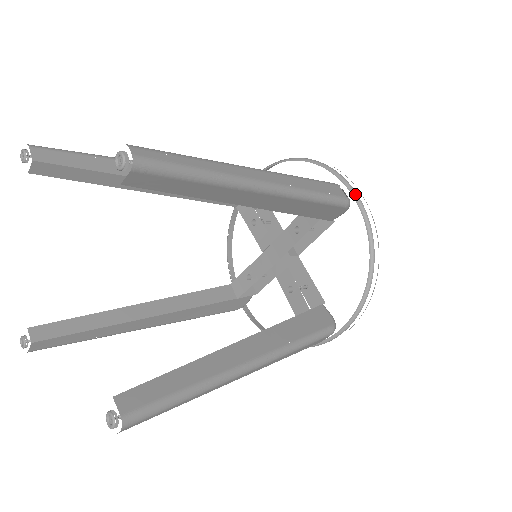
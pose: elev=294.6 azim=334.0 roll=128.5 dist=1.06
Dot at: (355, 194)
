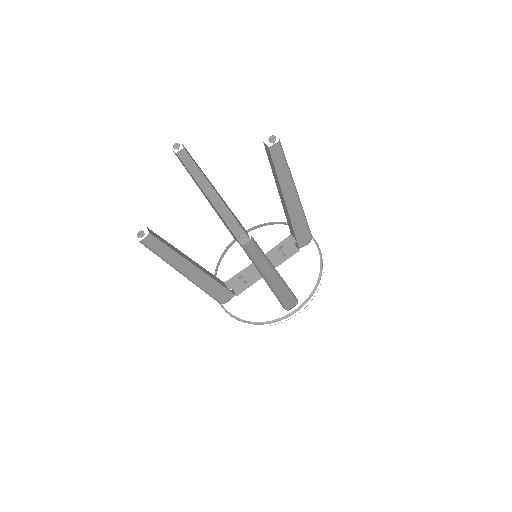
Dot at: occluded
